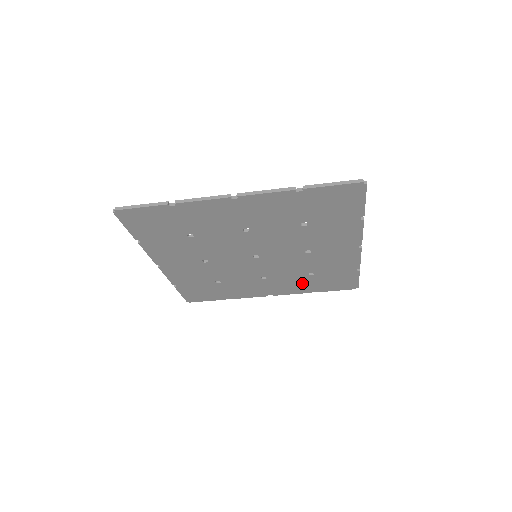
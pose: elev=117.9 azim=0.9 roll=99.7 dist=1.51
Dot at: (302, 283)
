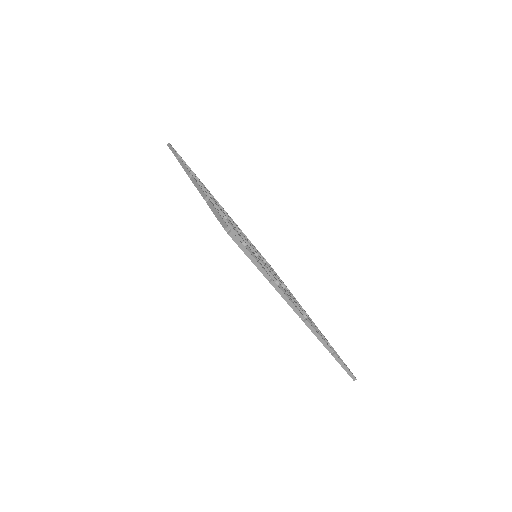
Dot at: occluded
